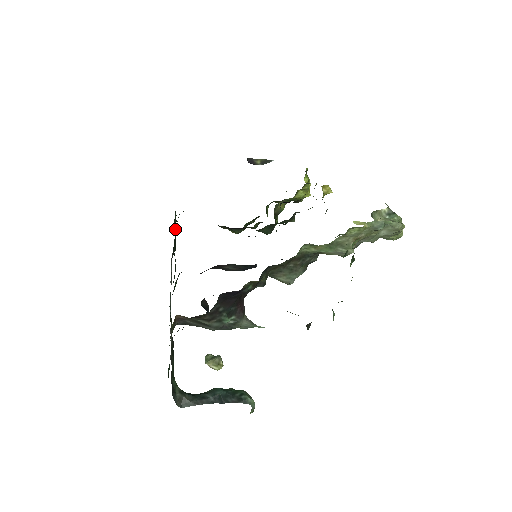
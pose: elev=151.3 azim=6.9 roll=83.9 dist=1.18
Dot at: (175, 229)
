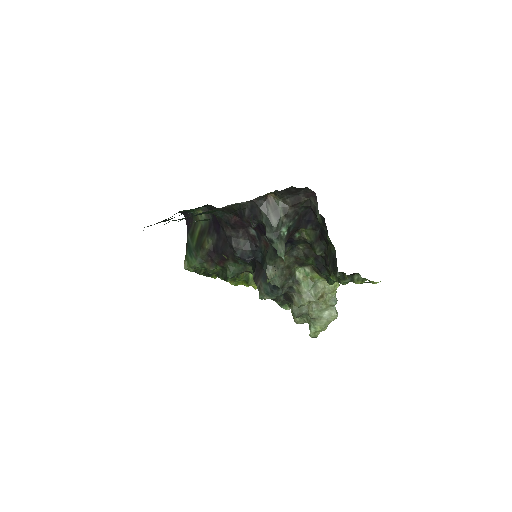
Dot at: (172, 216)
